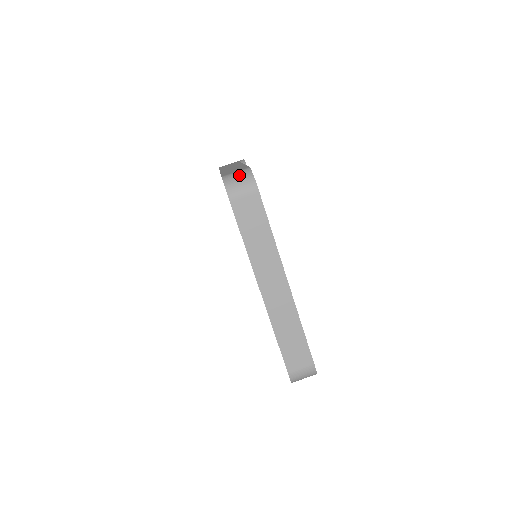
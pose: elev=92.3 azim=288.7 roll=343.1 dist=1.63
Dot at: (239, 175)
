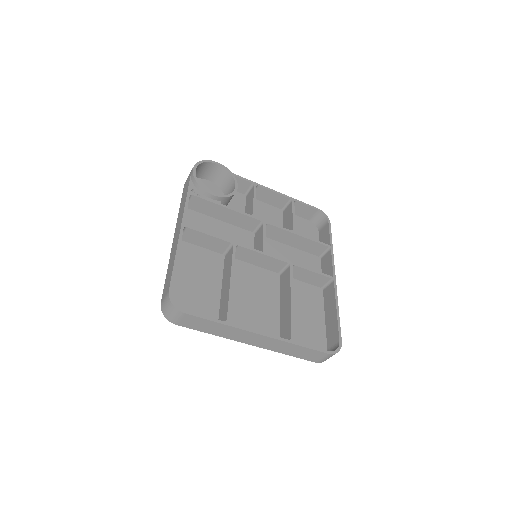
Dot at: (166, 306)
